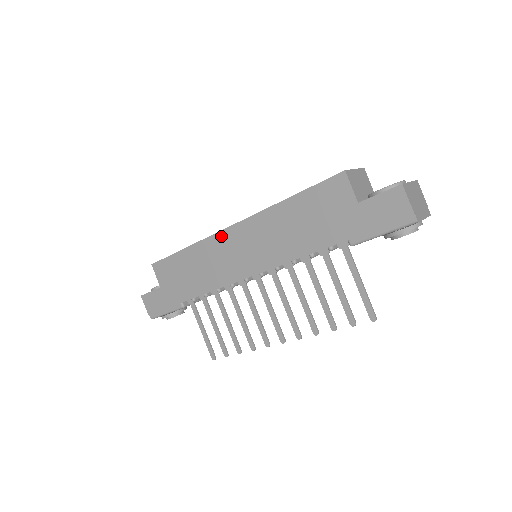
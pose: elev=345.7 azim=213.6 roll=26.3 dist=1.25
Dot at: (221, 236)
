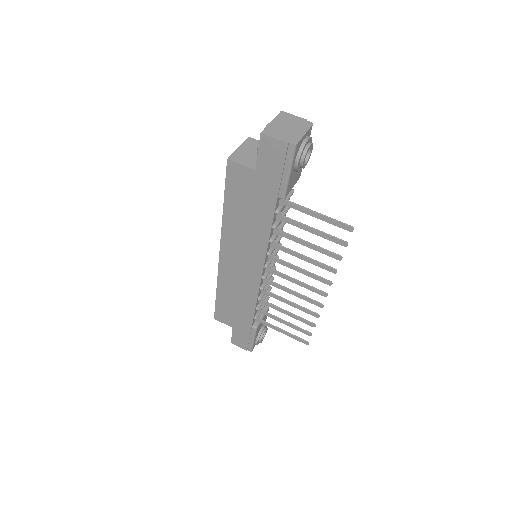
Dot at: (222, 266)
